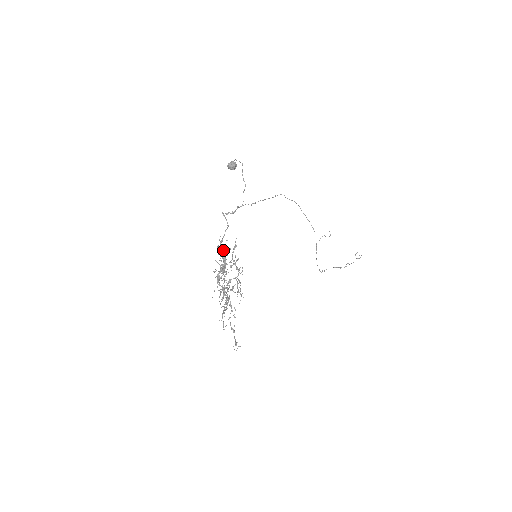
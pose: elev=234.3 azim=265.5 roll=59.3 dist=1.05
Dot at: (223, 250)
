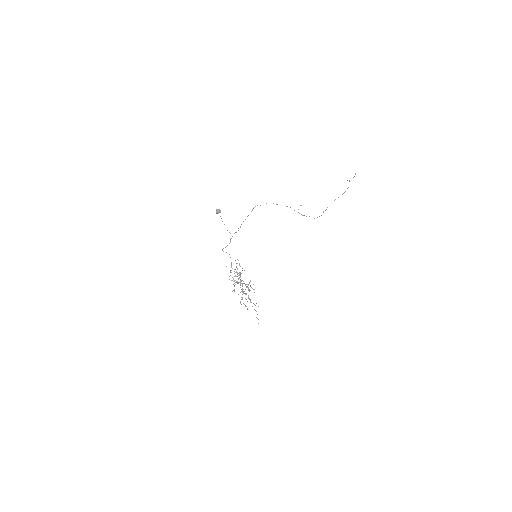
Dot at: occluded
